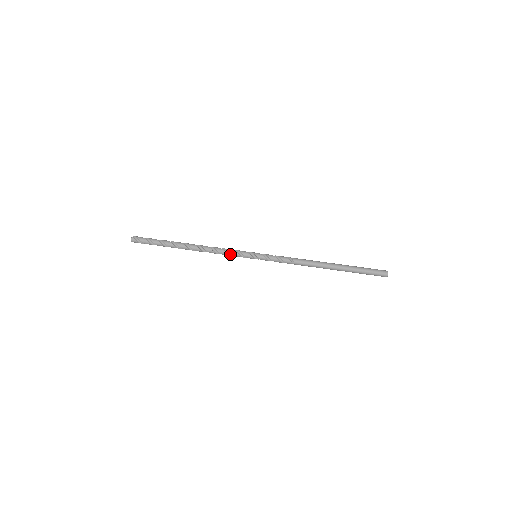
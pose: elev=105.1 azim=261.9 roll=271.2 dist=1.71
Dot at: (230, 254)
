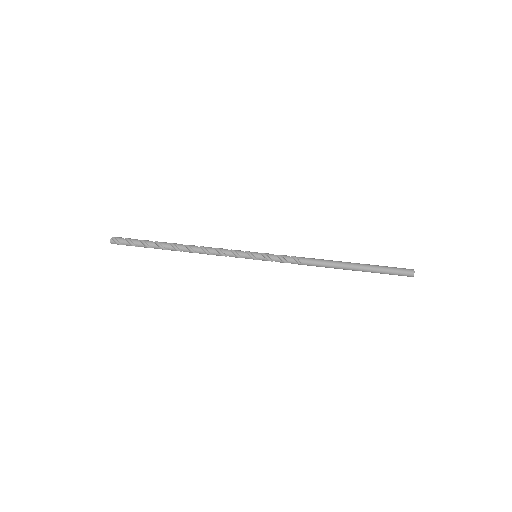
Dot at: (225, 255)
